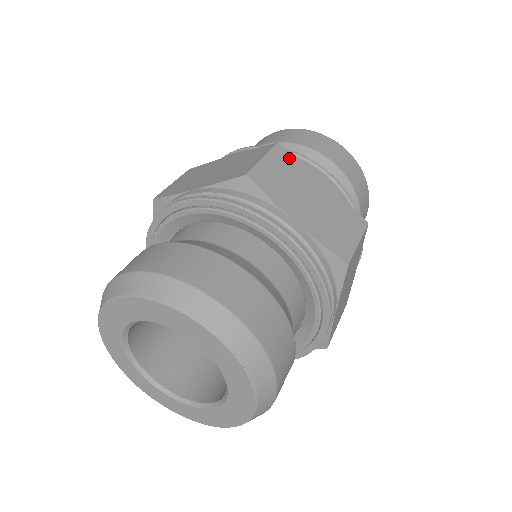
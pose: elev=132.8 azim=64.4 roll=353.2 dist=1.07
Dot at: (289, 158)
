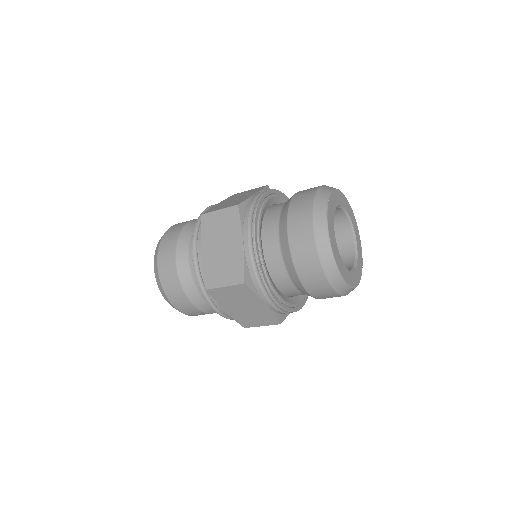
Dot at: (246, 291)
